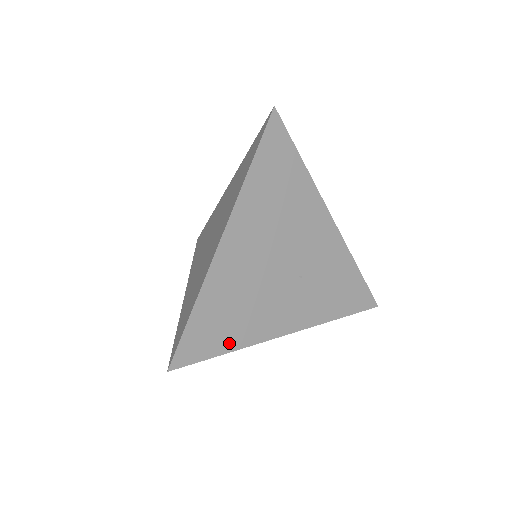
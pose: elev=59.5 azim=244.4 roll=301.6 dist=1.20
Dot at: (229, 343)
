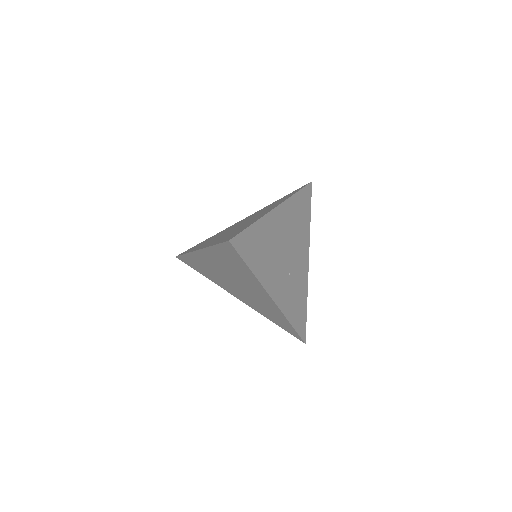
Dot at: (254, 266)
